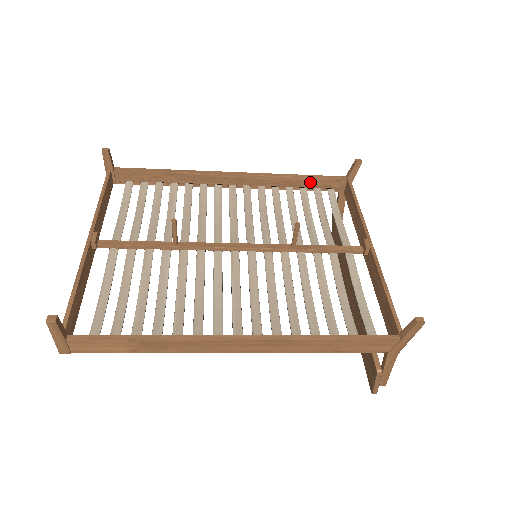
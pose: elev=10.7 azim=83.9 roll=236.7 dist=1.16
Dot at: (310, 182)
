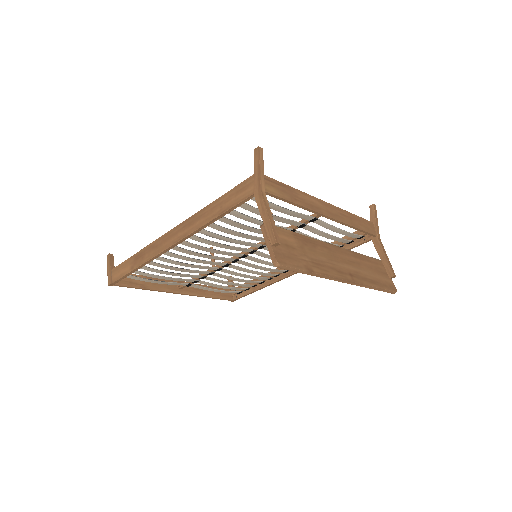
Dot at: occluded
